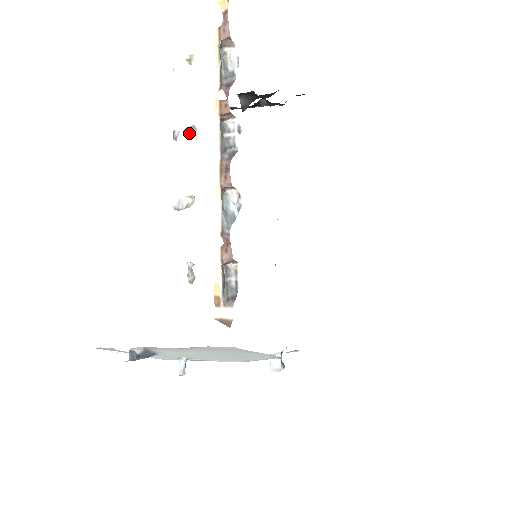
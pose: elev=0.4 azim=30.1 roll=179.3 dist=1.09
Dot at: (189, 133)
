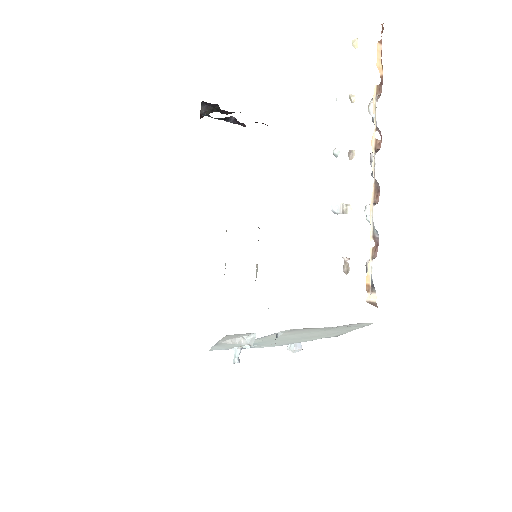
Dot at: (349, 155)
